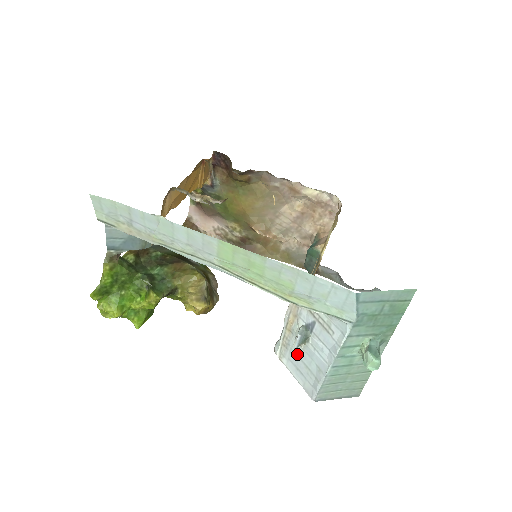
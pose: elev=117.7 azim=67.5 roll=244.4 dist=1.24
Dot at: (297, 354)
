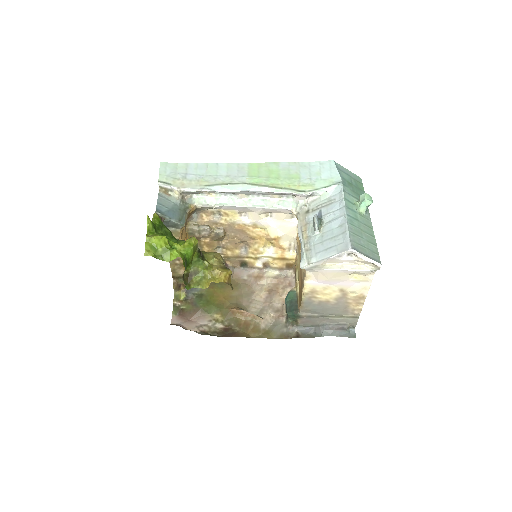
Dot at: (320, 241)
